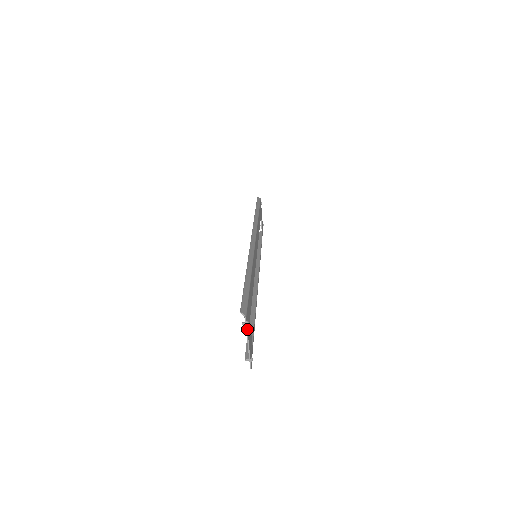
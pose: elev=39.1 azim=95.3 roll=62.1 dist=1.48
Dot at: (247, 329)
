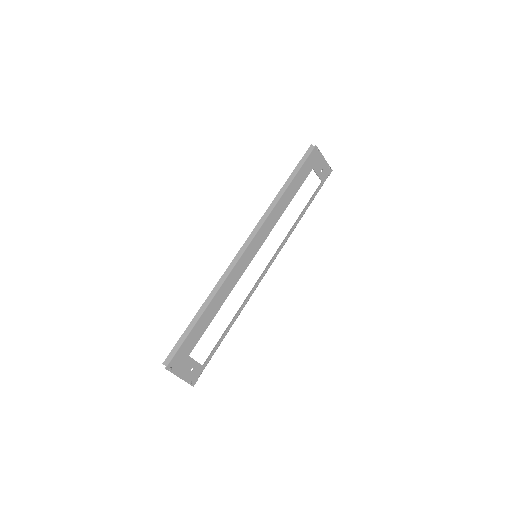
Dot at: (172, 372)
